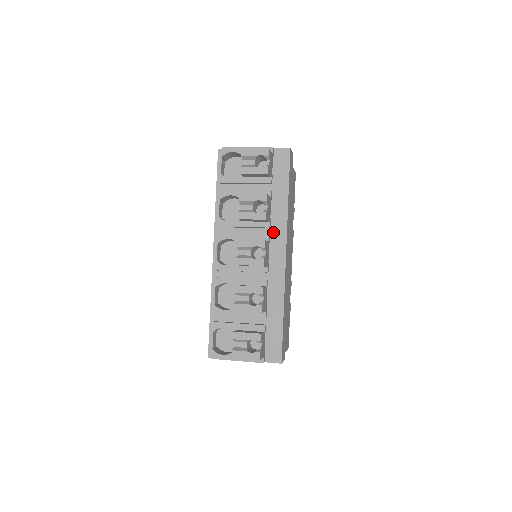
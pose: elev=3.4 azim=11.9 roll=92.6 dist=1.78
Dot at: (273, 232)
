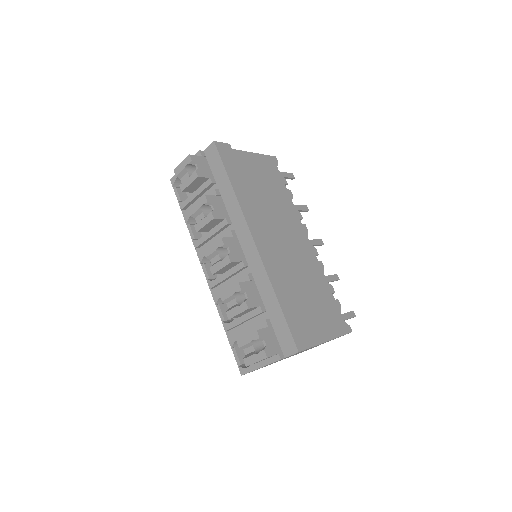
Dot at: (235, 226)
